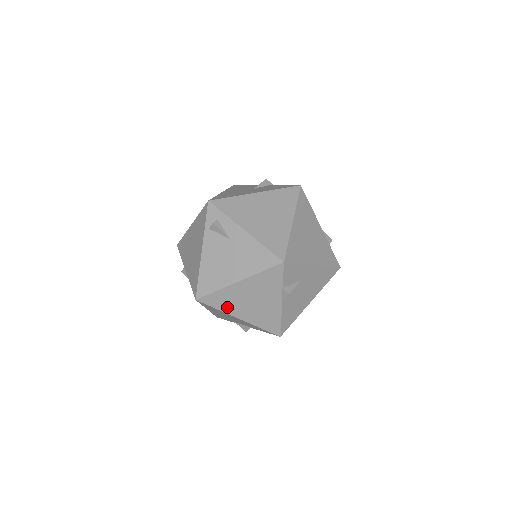
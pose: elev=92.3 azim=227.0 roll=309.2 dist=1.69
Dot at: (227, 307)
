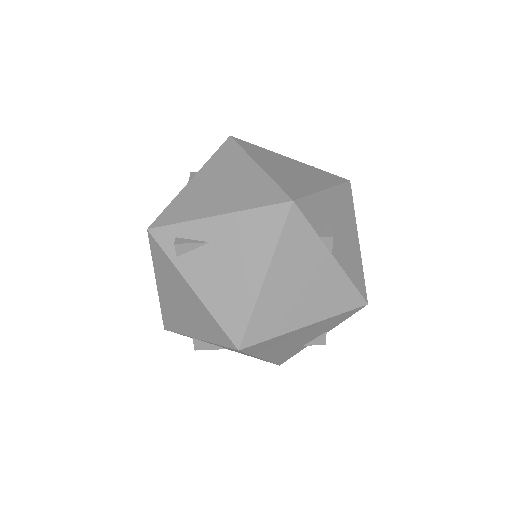
Dot at: (281, 324)
